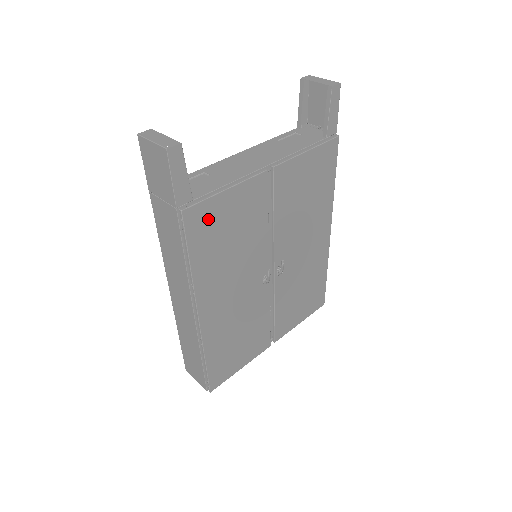
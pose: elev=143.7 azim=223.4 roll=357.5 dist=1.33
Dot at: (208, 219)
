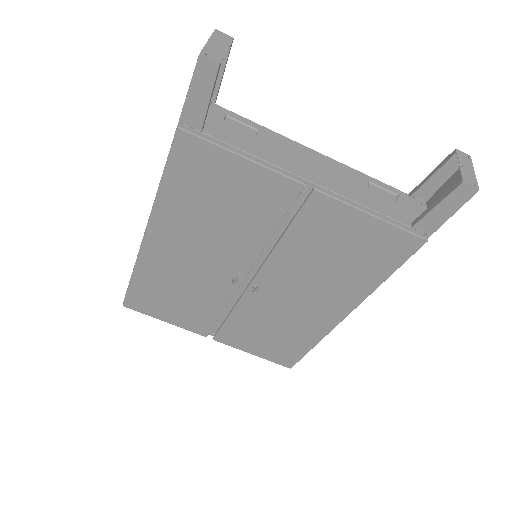
Dot at: (204, 164)
